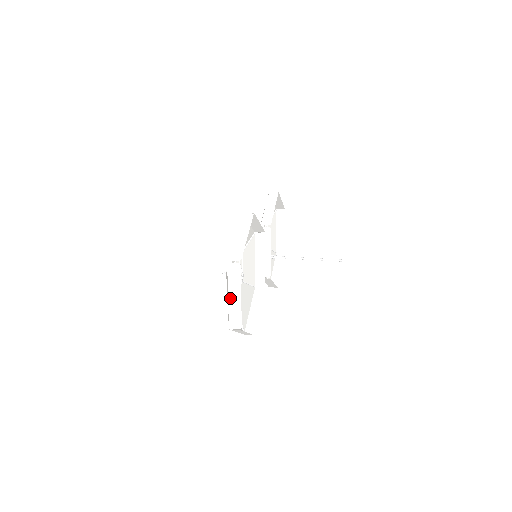
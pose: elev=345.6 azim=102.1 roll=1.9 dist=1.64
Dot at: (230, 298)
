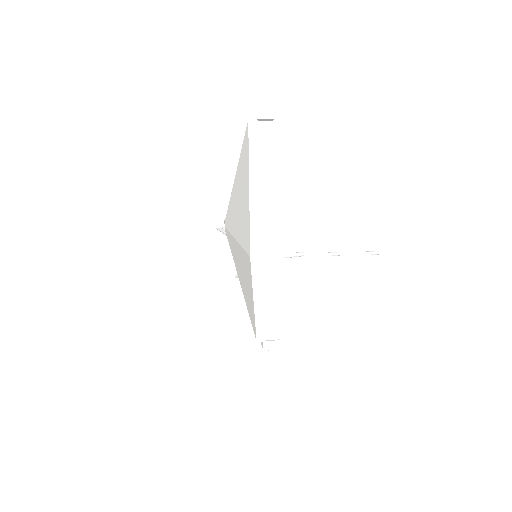
Dot at: (253, 189)
